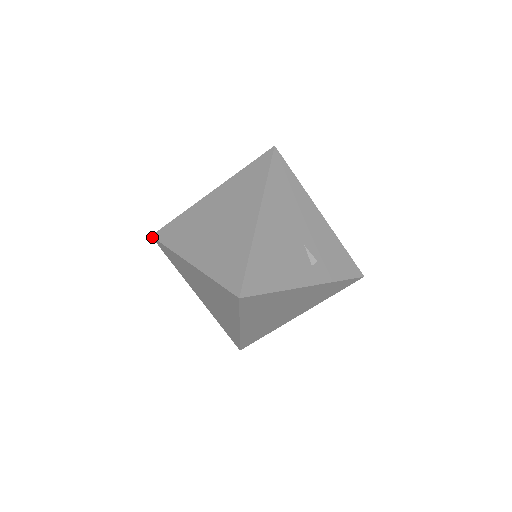
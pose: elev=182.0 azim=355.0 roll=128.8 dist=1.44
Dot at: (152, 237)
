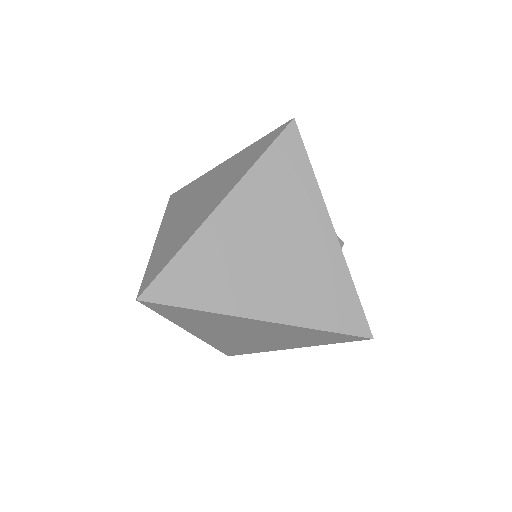
Dot at: (140, 301)
